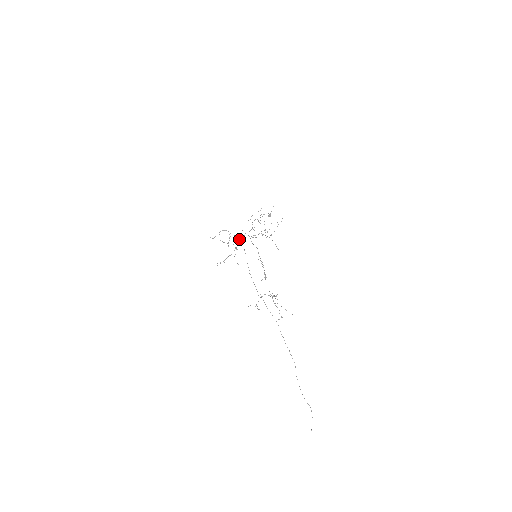
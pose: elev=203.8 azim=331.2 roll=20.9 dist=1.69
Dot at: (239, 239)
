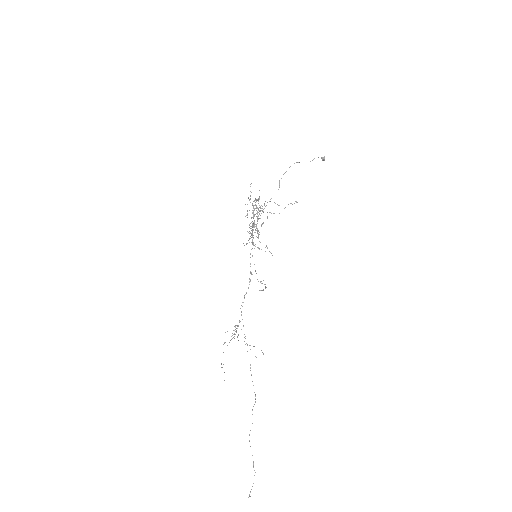
Dot at: (257, 217)
